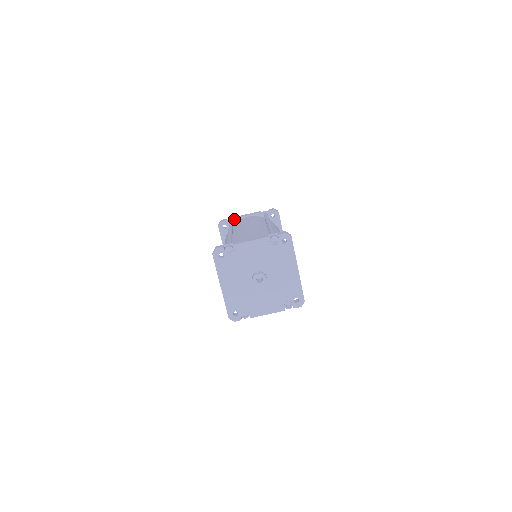
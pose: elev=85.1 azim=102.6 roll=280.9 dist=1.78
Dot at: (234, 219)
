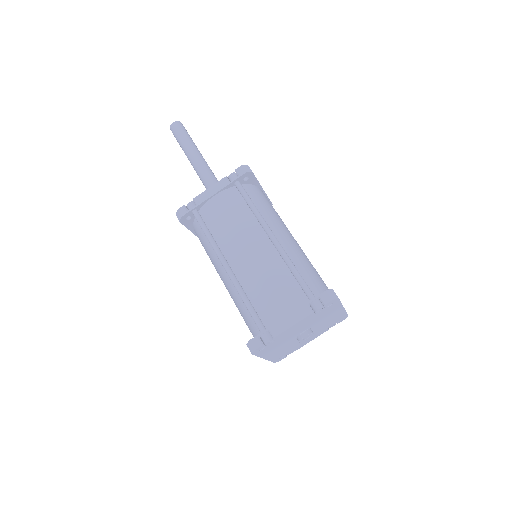
Dot at: (197, 206)
